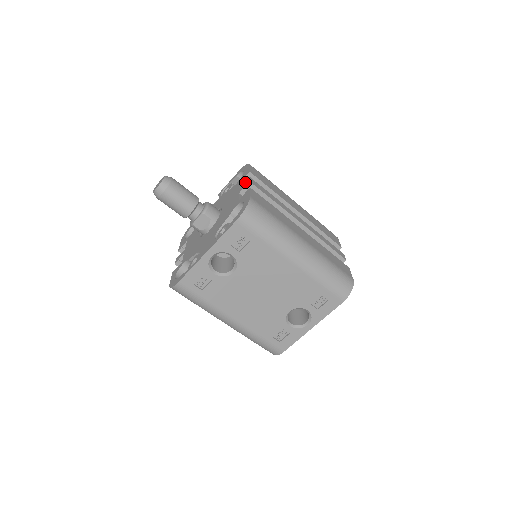
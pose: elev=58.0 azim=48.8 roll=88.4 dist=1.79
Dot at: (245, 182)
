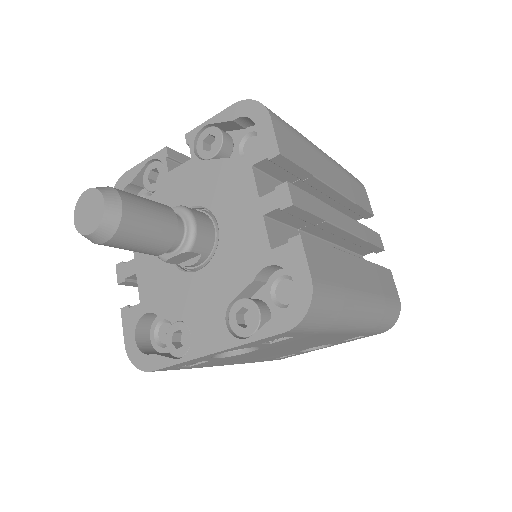
Dot at: (275, 189)
